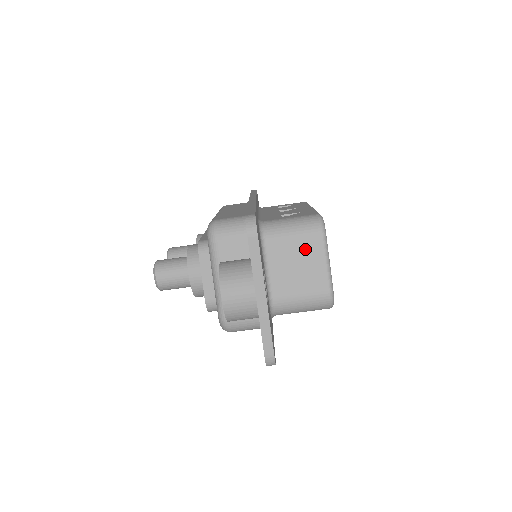
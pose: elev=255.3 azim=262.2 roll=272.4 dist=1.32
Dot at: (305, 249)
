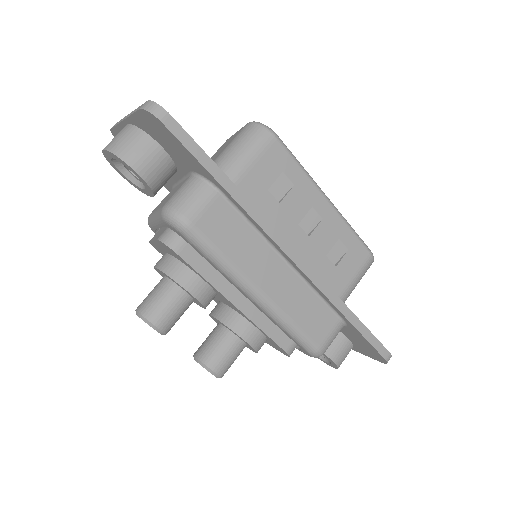
Dot at: occluded
